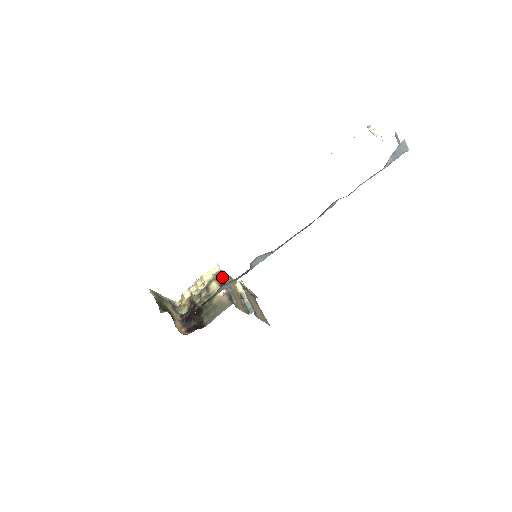
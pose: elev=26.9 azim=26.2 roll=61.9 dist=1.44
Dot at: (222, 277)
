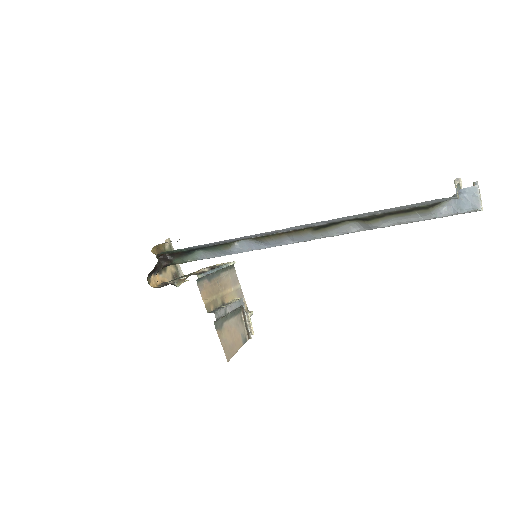
Dot at: (222, 266)
